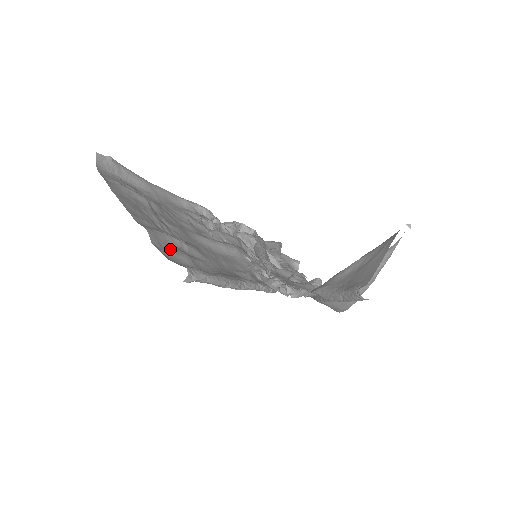
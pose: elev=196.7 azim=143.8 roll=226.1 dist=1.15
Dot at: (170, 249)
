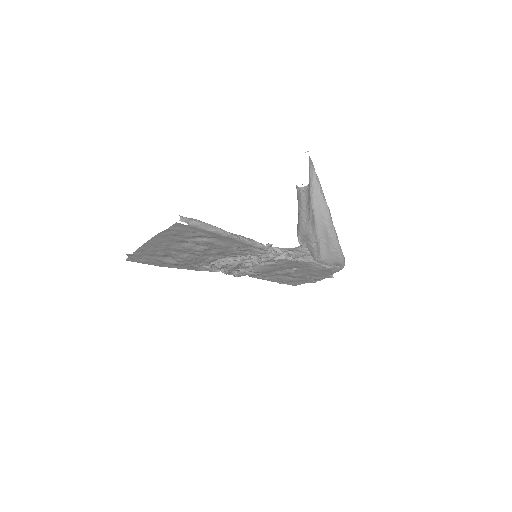
Dot at: (175, 233)
